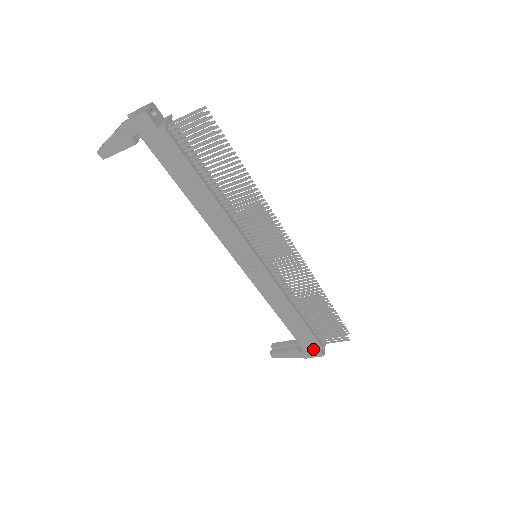
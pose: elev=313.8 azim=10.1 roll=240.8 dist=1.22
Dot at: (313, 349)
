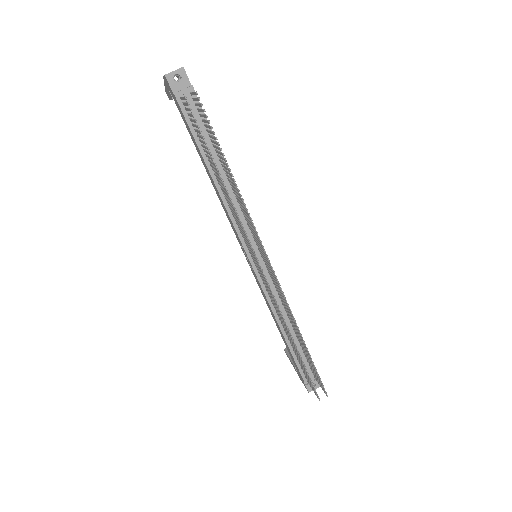
Dot at: (301, 377)
